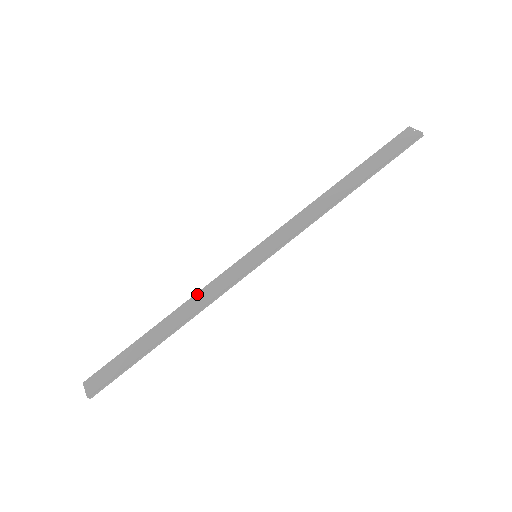
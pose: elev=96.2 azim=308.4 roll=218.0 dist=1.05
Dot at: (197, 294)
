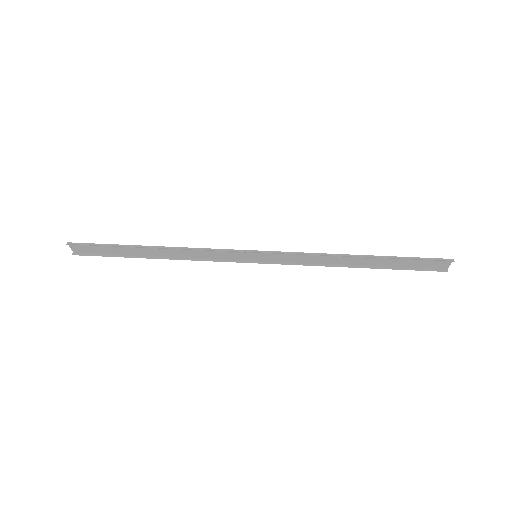
Dot at: (195, 257)
